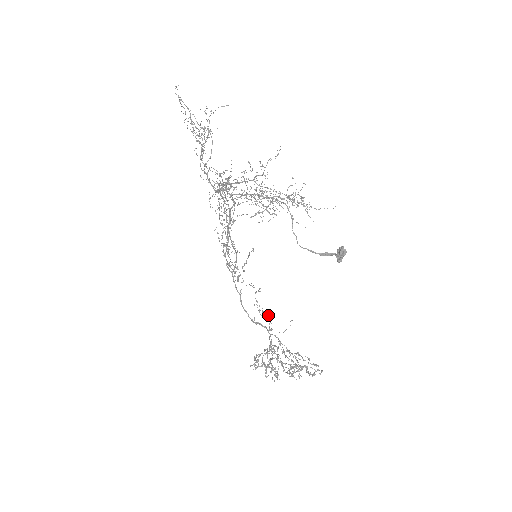
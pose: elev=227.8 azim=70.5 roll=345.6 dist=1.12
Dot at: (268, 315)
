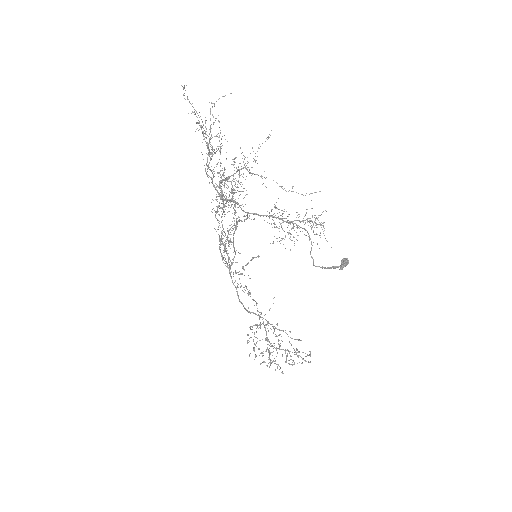
Dot at: occluded
